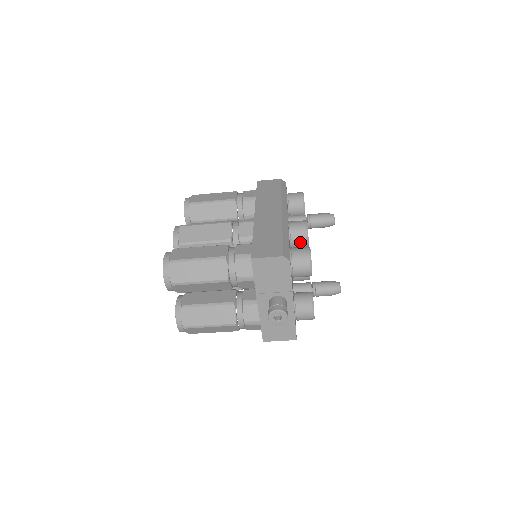
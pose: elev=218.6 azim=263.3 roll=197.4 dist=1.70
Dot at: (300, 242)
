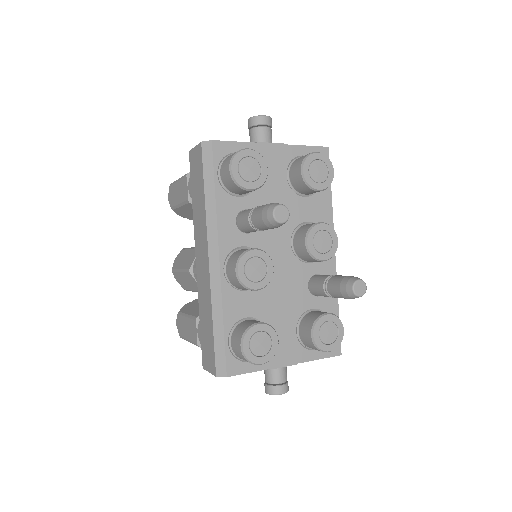
Dot at: occluded
